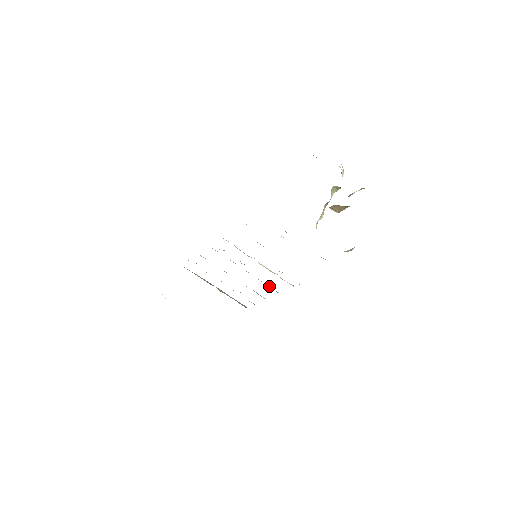
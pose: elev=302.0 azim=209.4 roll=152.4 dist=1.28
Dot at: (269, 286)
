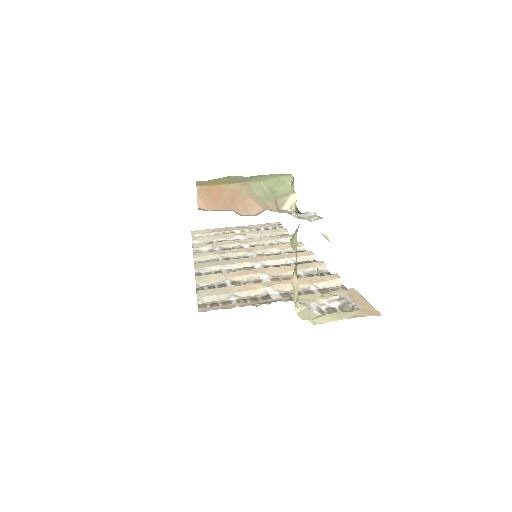
Dot at: (290, 249)
